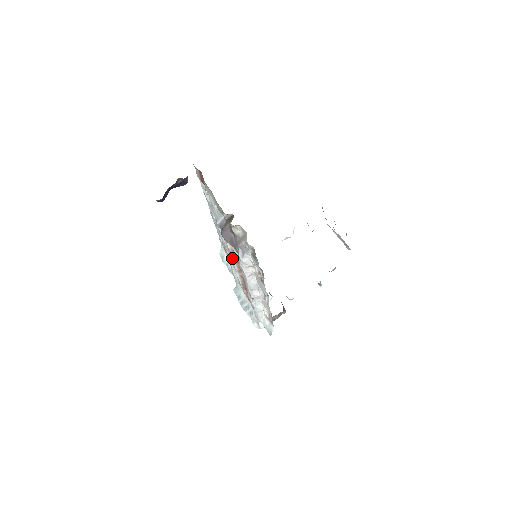
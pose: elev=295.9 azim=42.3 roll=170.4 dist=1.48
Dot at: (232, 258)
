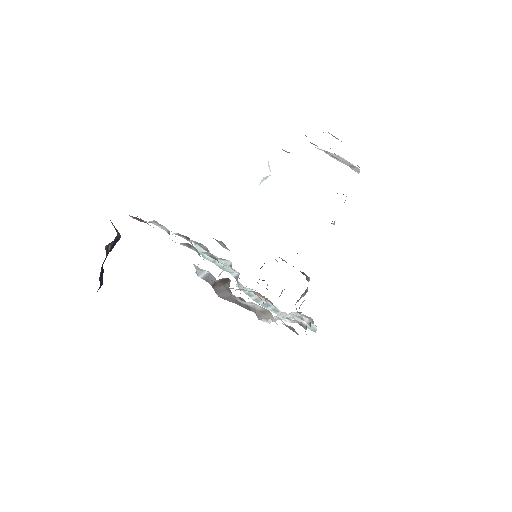
Dot at: occluded
